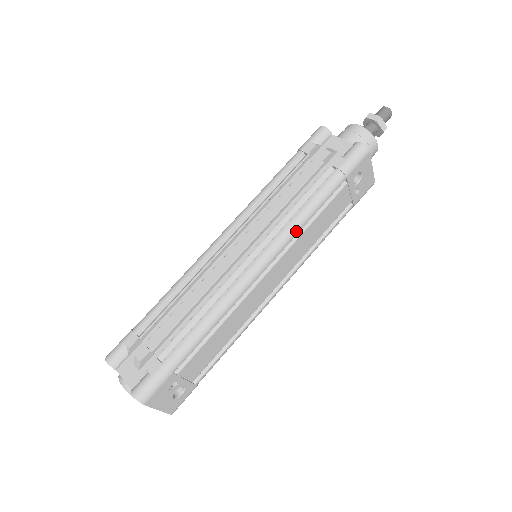
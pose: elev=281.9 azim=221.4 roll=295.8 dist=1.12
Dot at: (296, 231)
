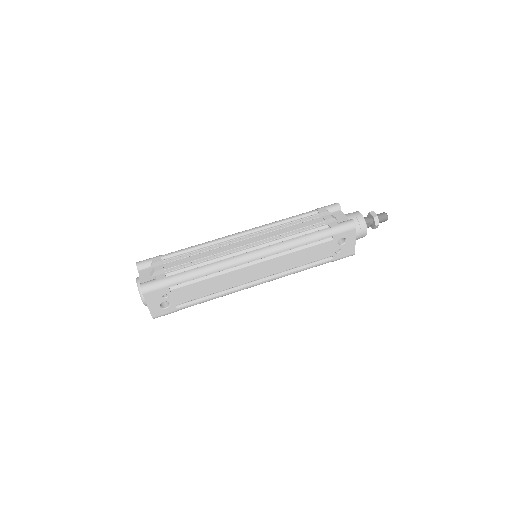
Dot at: (285, 248)
